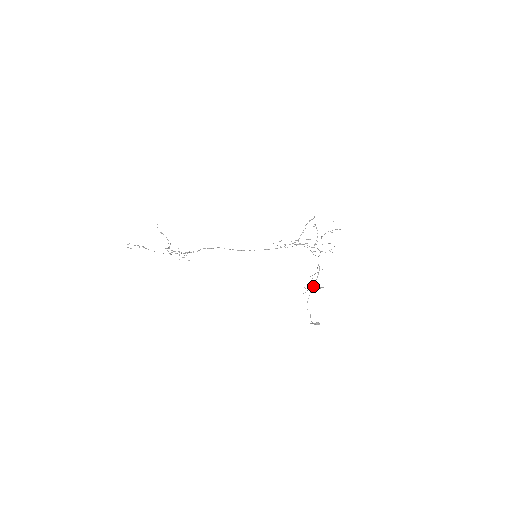
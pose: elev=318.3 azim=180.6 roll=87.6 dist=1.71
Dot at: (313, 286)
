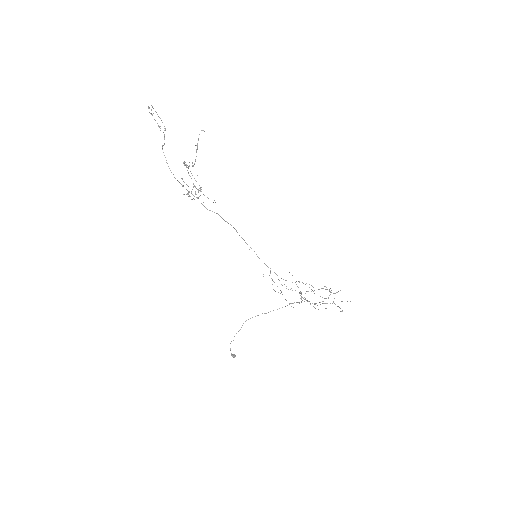
Dot at: (270, 311)
